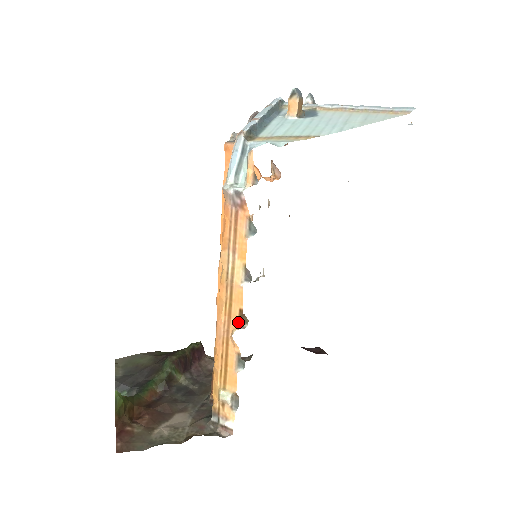
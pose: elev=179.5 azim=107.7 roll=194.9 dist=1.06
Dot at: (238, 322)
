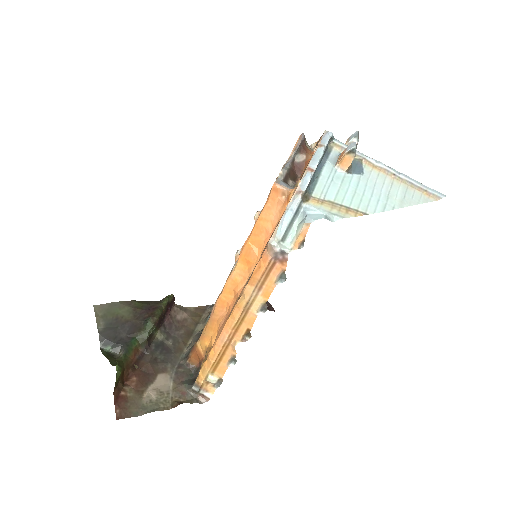
Dot at: (243, 336)
